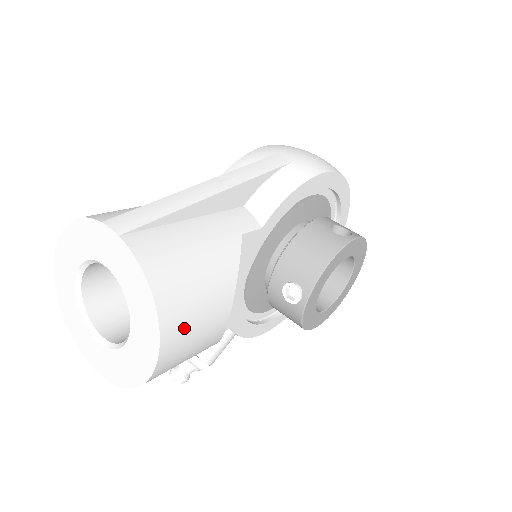
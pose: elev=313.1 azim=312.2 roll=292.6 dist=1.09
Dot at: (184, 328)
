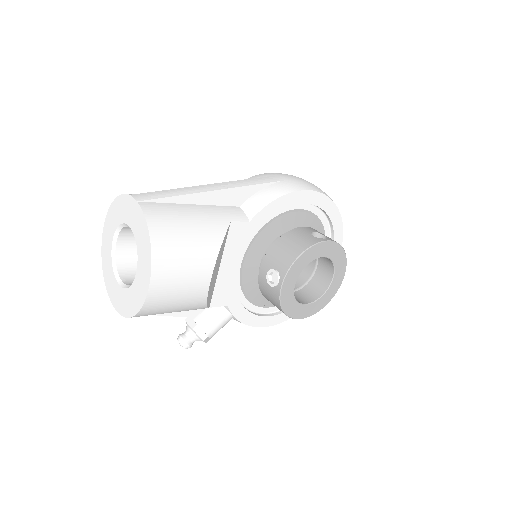
Dot at: (171, 269)
